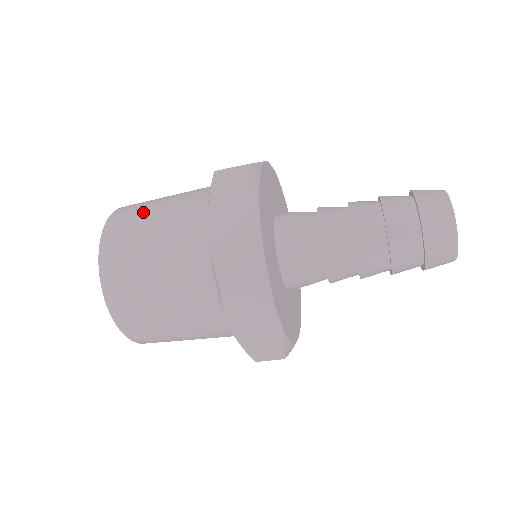
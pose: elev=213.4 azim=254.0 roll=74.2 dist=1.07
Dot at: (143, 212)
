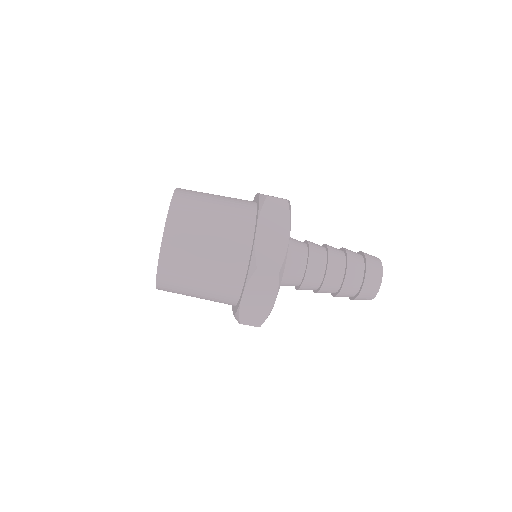
Dot at: (203, 200)
